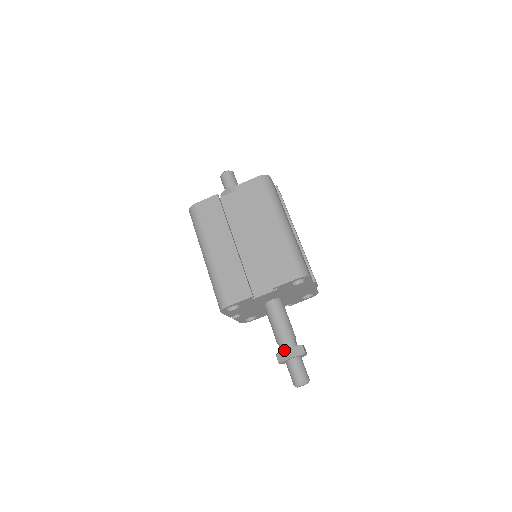
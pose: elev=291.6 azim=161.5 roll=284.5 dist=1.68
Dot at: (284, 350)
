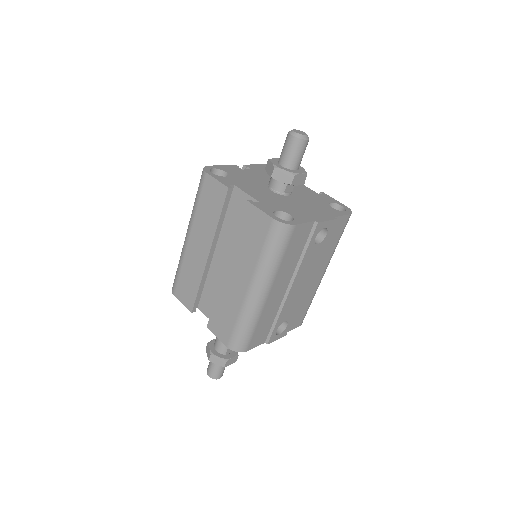
Dot at: (210, 351)
